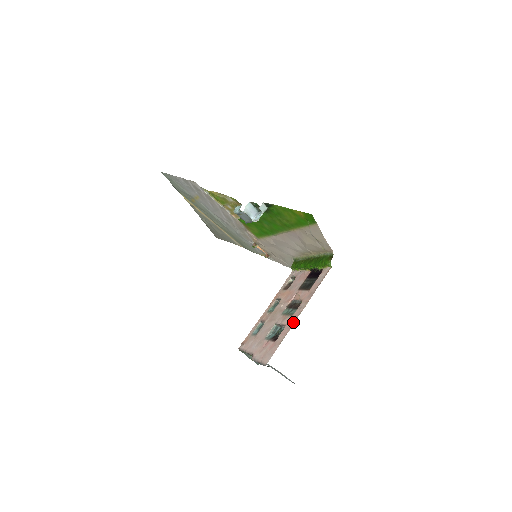
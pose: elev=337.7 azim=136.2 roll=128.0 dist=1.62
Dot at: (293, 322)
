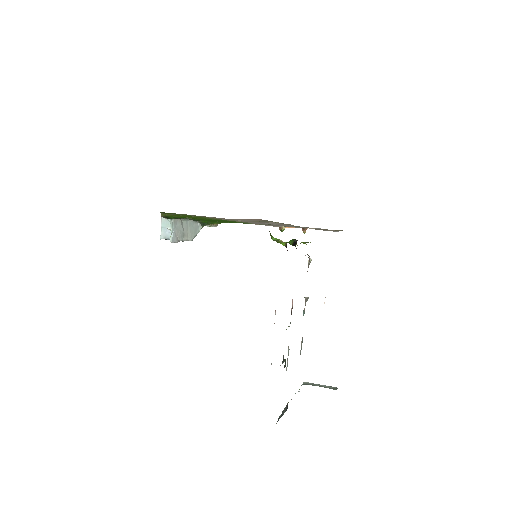
Dot at: occluded
